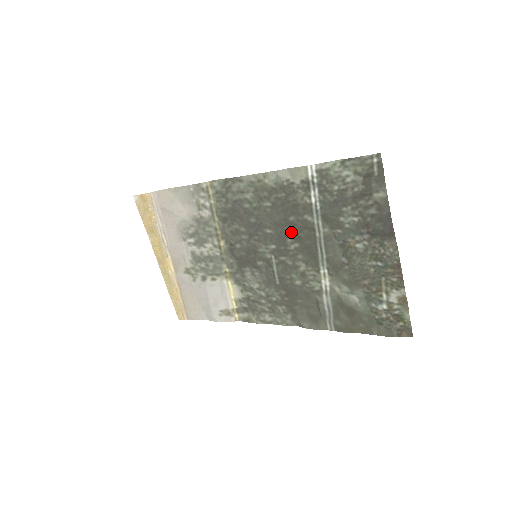
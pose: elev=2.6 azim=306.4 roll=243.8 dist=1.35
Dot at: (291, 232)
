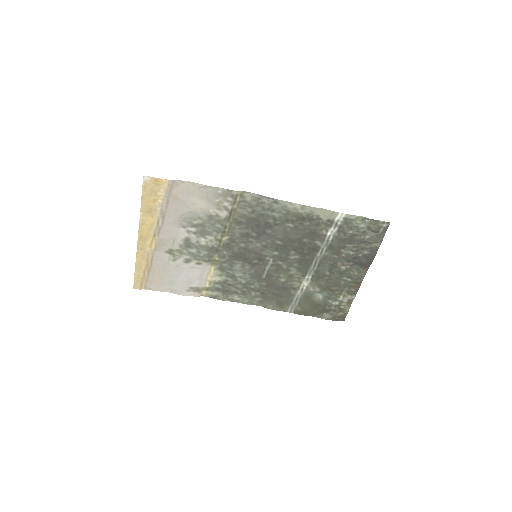
Dot at: (298, 248)
